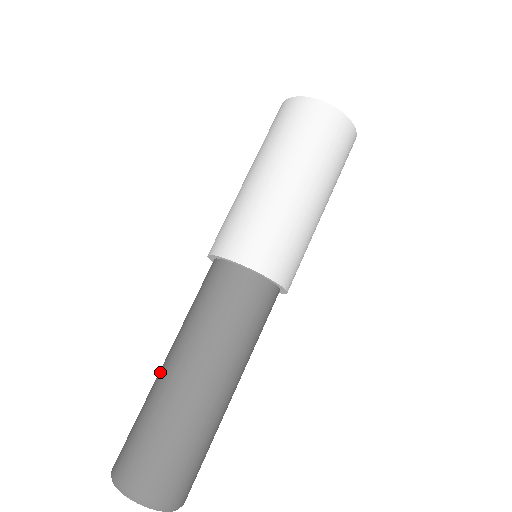
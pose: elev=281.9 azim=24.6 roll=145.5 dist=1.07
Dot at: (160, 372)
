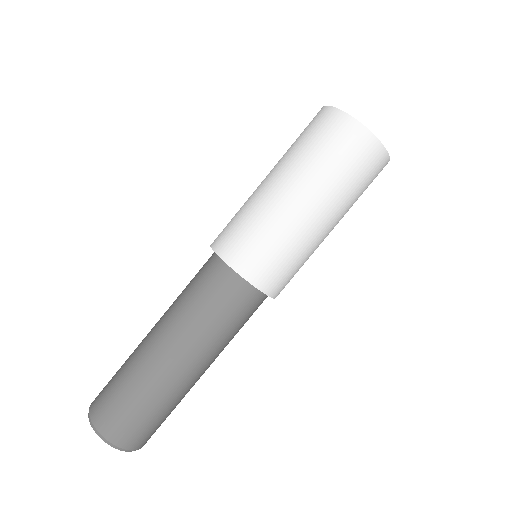
Dot at: occluded
